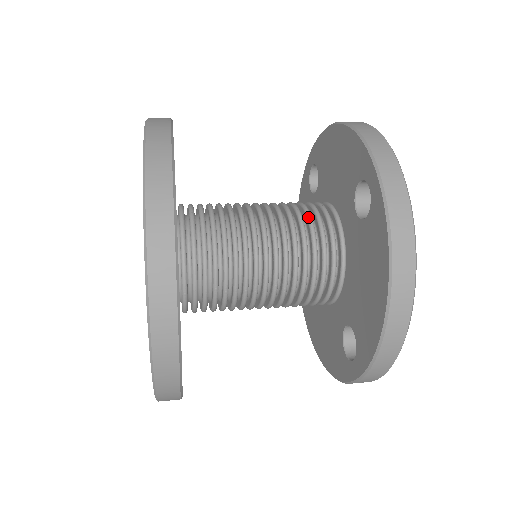
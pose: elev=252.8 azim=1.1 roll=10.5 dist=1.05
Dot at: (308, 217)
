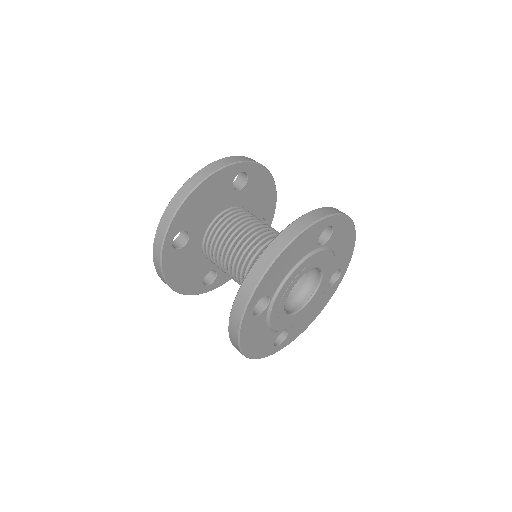
Dot at: occluded
